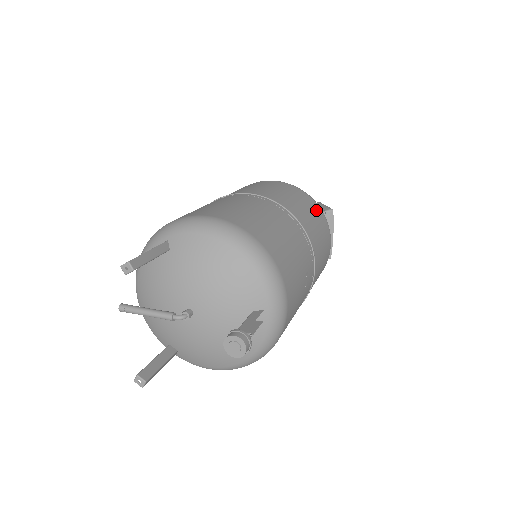
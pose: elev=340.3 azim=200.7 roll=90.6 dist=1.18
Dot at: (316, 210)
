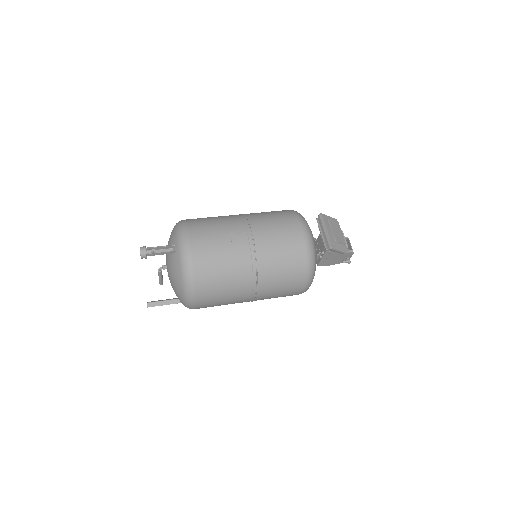
Dot at: (284, 213)
